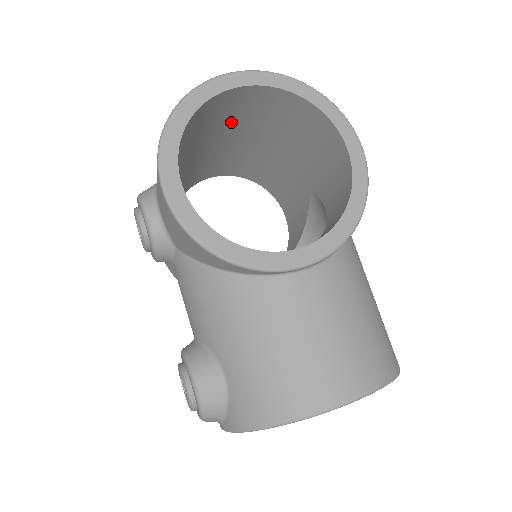
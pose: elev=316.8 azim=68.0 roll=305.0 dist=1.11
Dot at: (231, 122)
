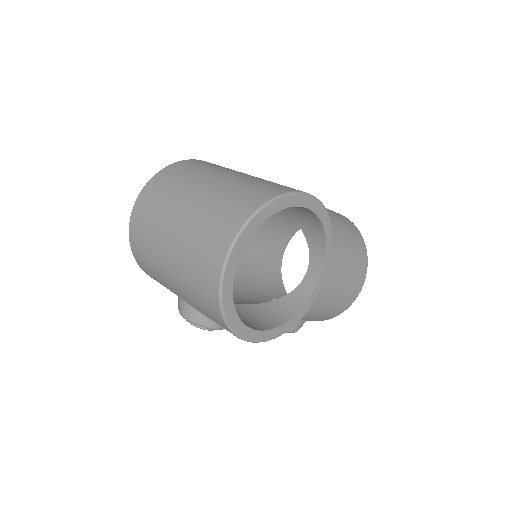
Dot at: occluded
